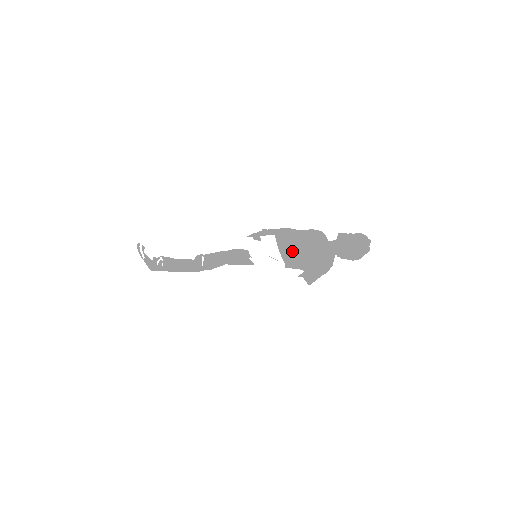
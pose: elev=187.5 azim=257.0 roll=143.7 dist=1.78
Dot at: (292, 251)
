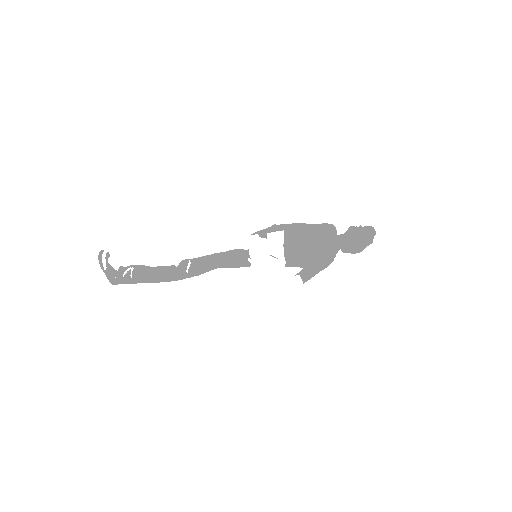
Dot at: (297, 248)
